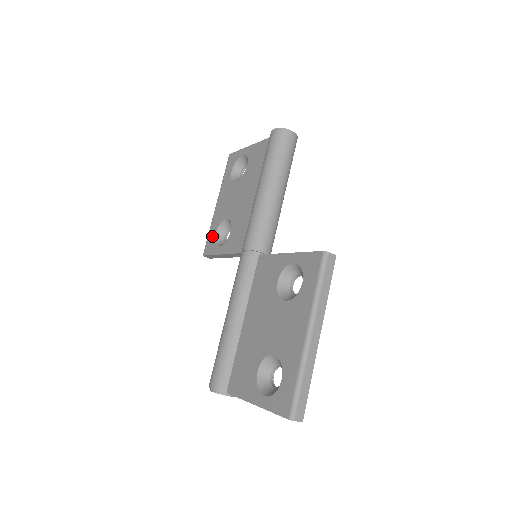
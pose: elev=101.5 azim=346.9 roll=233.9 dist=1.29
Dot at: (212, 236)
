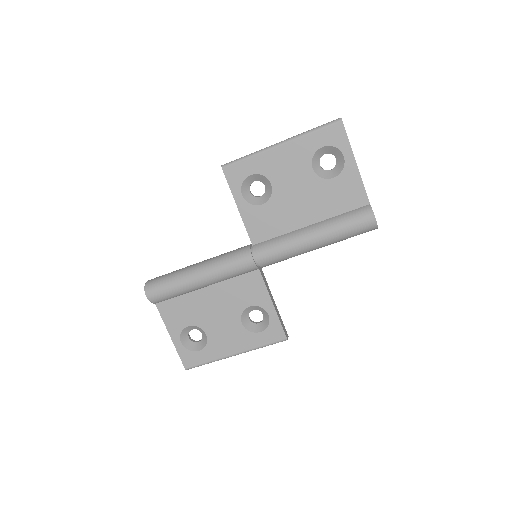
Dot at: (246, 171)
